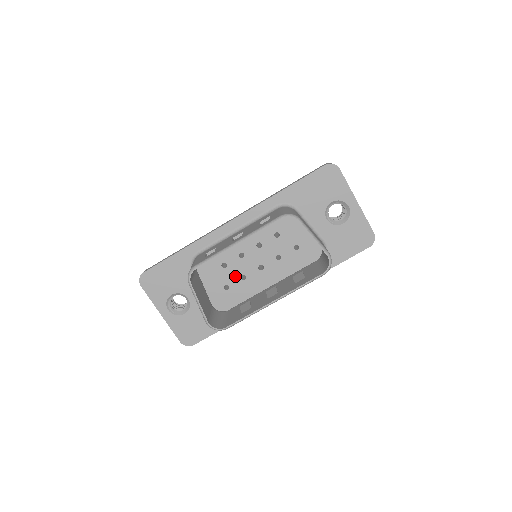
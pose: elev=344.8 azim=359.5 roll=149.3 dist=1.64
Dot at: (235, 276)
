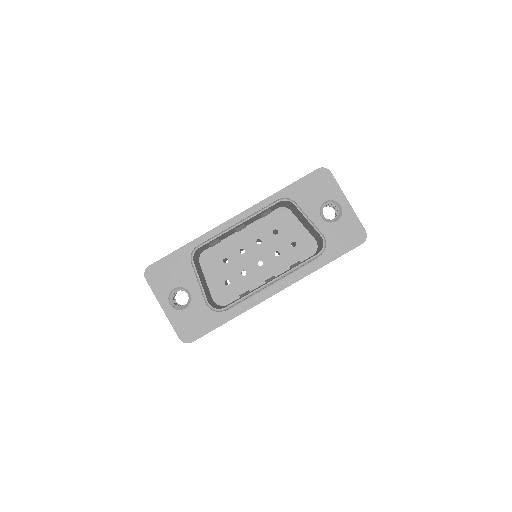
Dot at: (236, 271)
